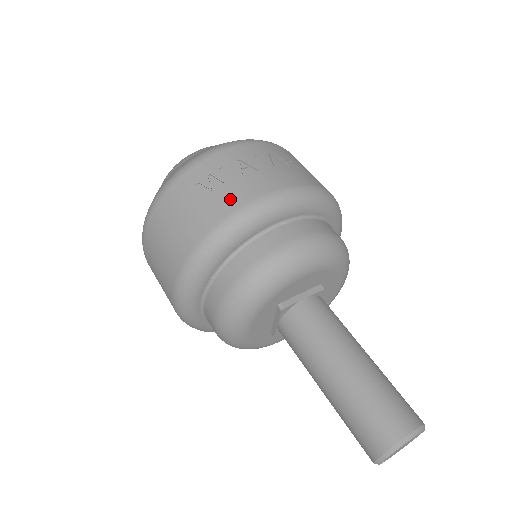
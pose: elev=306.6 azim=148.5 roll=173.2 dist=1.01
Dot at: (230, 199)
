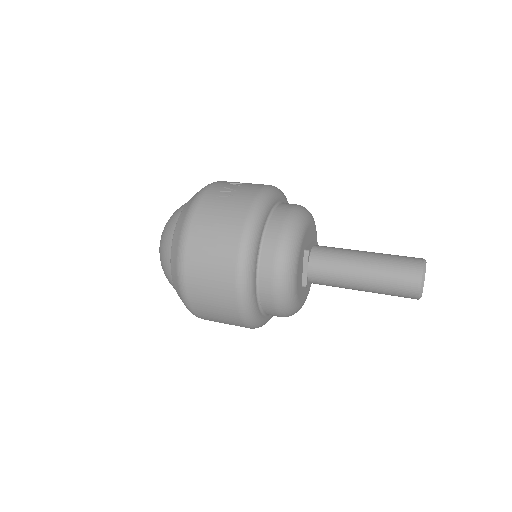
Dot at: (247, 193)
